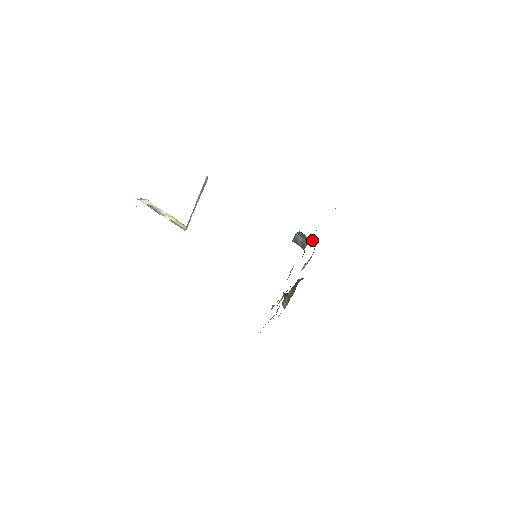
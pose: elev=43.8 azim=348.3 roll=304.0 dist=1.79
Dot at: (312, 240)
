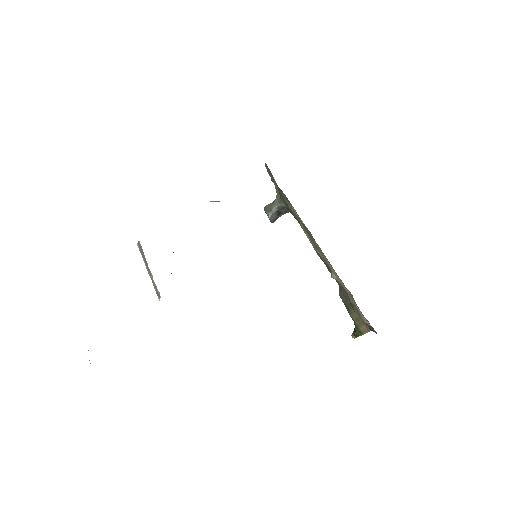
Dot at: occluded
